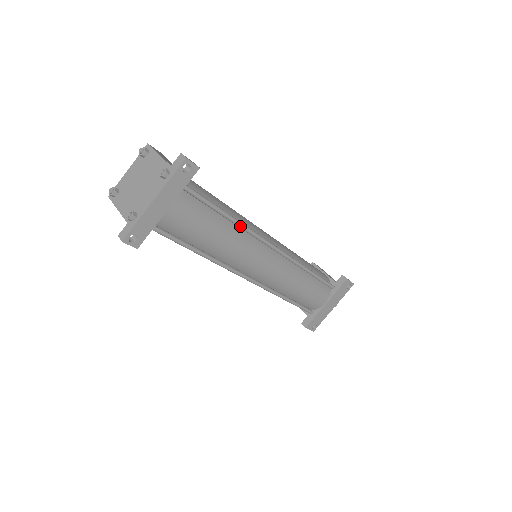
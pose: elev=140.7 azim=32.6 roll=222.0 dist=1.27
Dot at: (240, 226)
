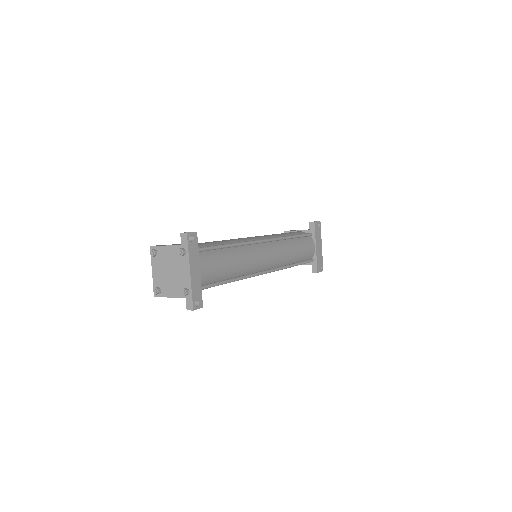
Dot at: (238, 245)
